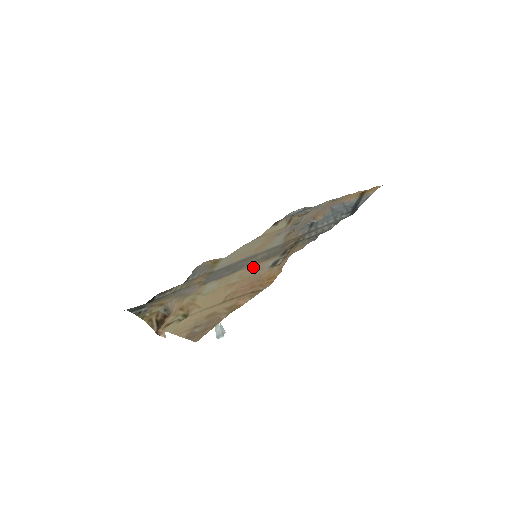
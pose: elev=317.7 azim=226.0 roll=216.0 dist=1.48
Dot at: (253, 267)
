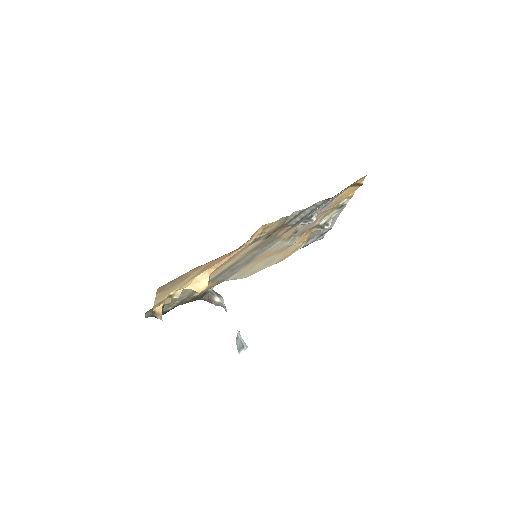
Dot at: (241, 254)
